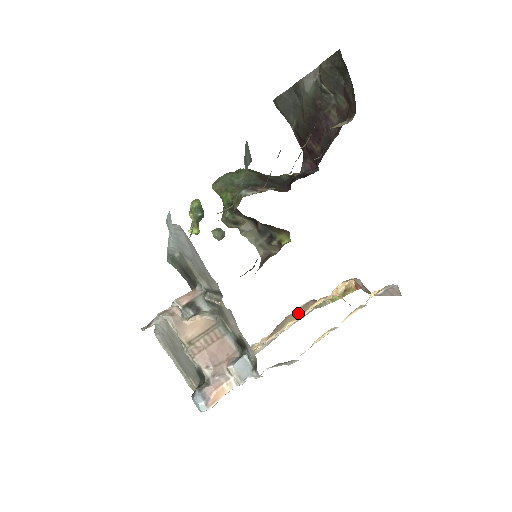
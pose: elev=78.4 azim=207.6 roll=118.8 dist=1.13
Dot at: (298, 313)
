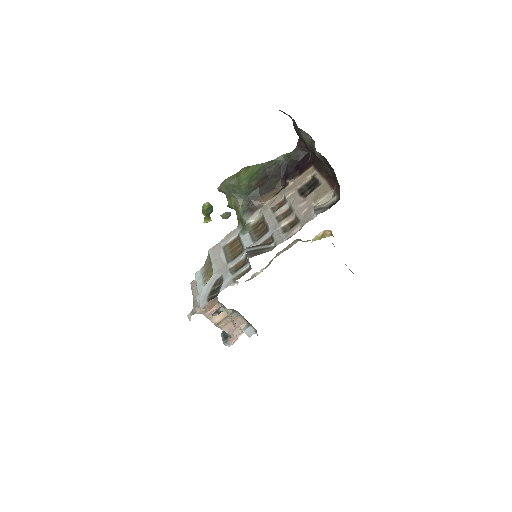
Dot at: (287, 247)
